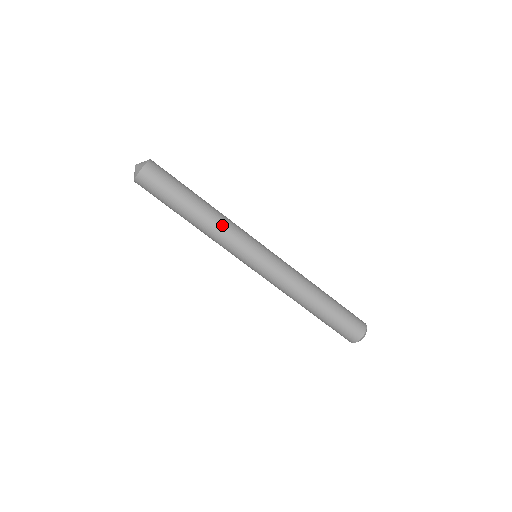
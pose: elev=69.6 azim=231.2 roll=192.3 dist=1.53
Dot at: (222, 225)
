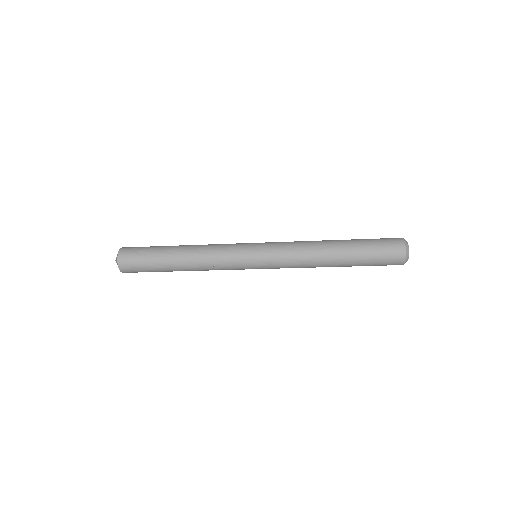
Dot at: occluded
